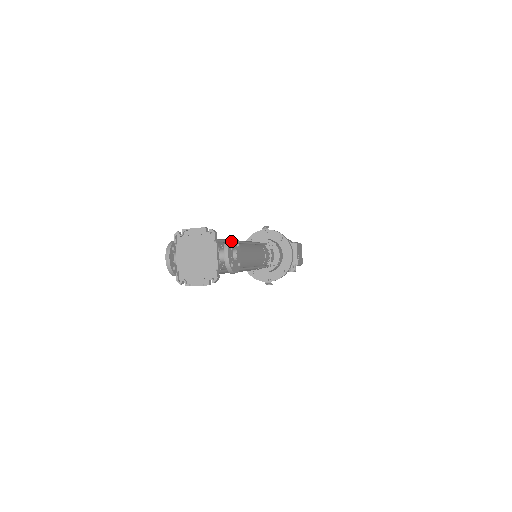
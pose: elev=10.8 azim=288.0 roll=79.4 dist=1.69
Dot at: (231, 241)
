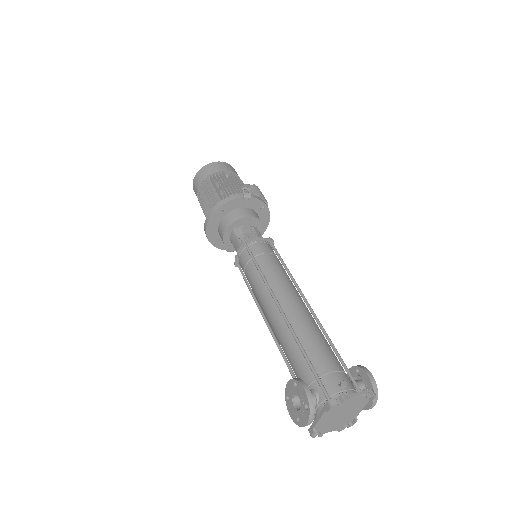
Dot at: (374, 386)
